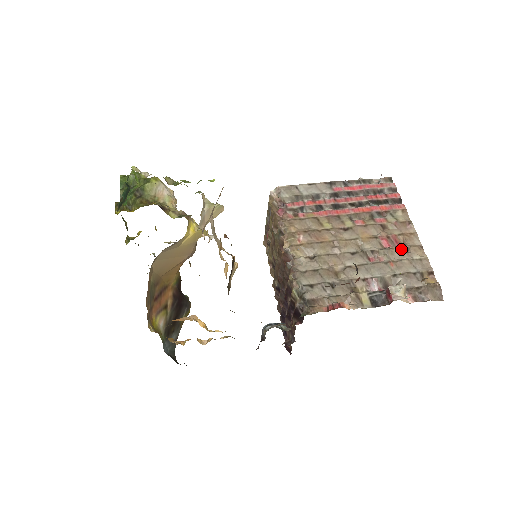
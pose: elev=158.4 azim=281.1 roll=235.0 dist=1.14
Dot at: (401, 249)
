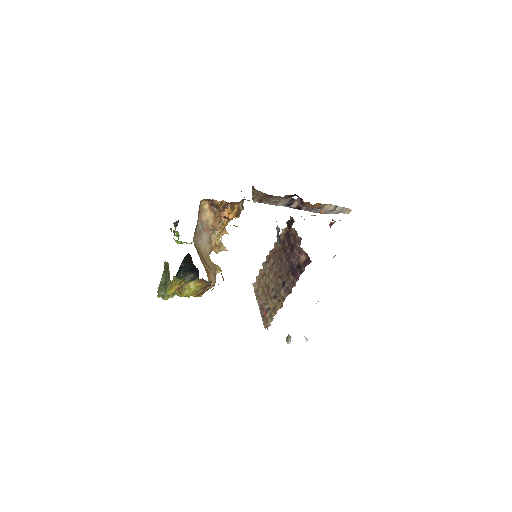
Dot at: occluded
